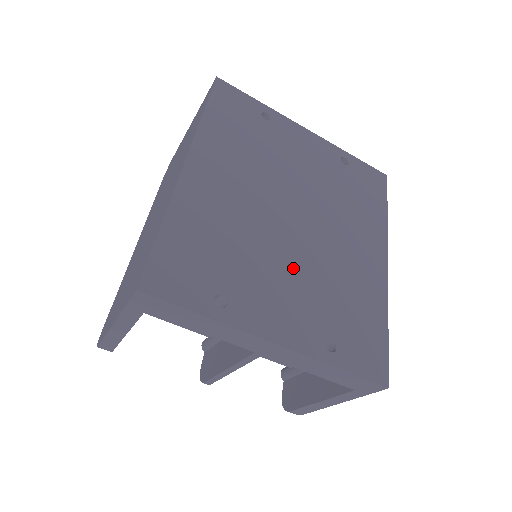
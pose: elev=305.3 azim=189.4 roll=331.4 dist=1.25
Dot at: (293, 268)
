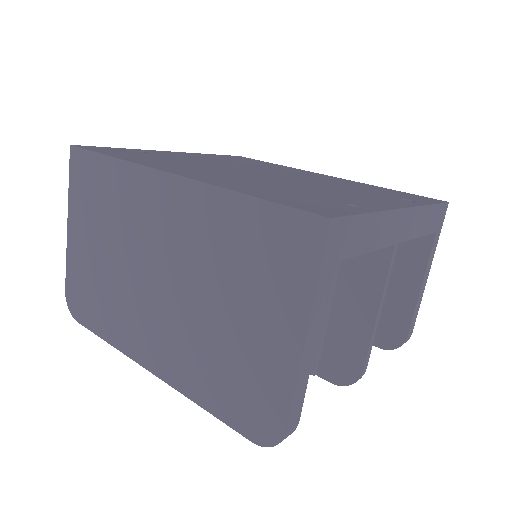
Dot at: (322, 187)
